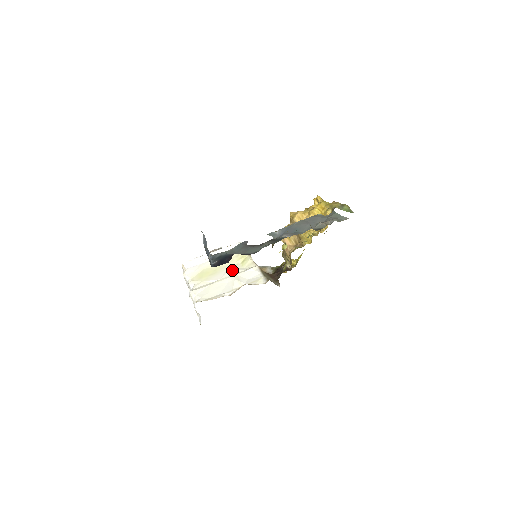
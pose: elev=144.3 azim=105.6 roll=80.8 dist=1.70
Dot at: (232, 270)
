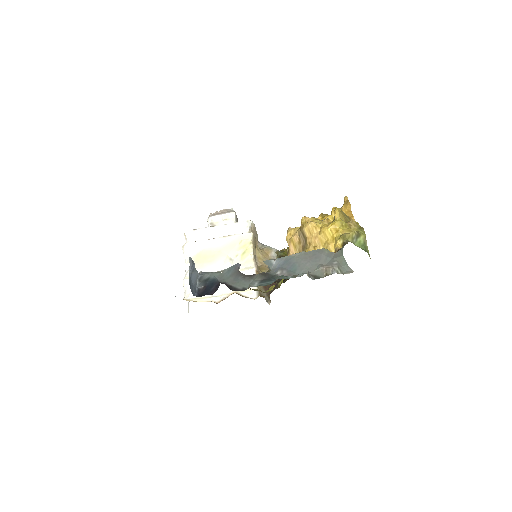
Dot at: (229, 264)
